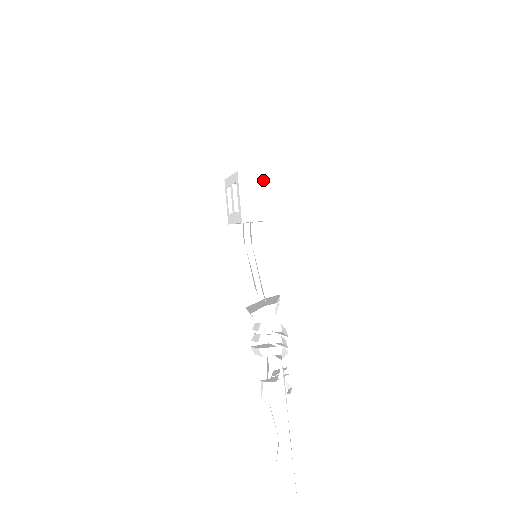
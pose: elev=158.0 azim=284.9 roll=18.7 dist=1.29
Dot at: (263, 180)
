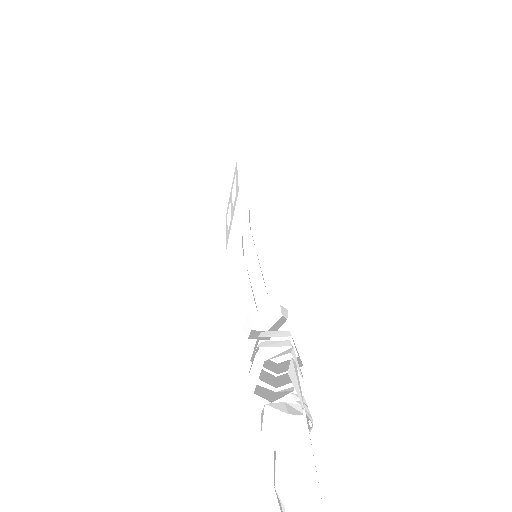
Dot at: (262, 169)
